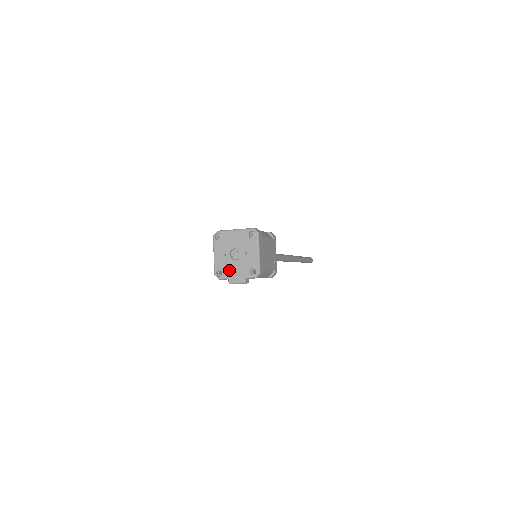
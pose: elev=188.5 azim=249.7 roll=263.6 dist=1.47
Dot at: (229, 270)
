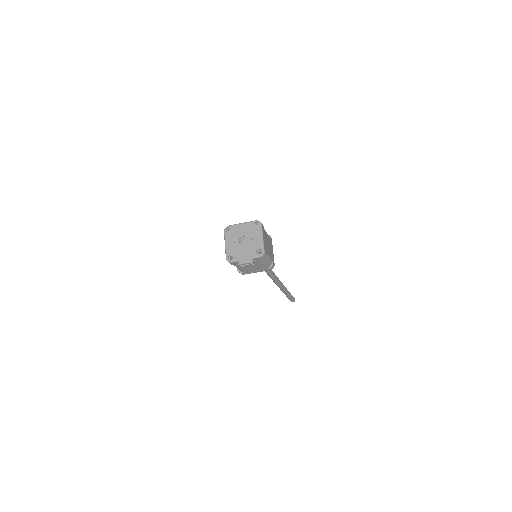
Dot at: (238, 254)
